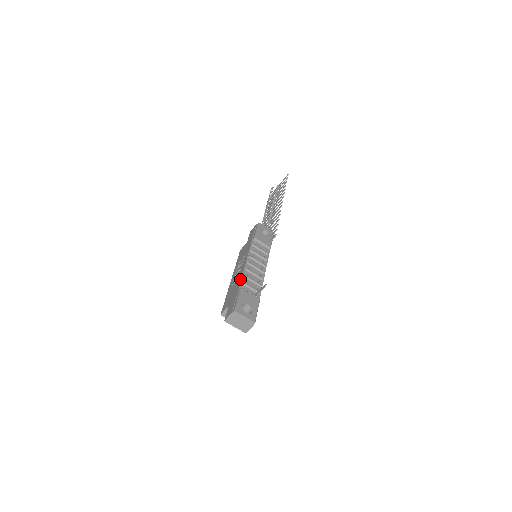
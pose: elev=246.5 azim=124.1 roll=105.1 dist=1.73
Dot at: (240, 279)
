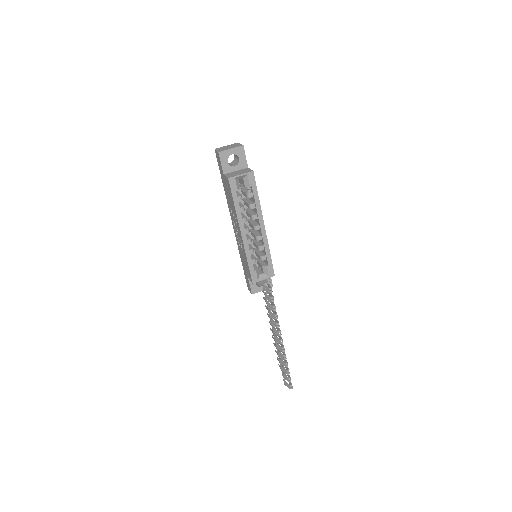
Dot at: occluded
